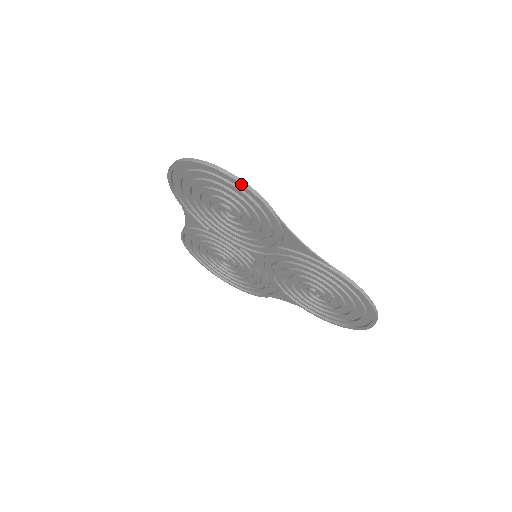
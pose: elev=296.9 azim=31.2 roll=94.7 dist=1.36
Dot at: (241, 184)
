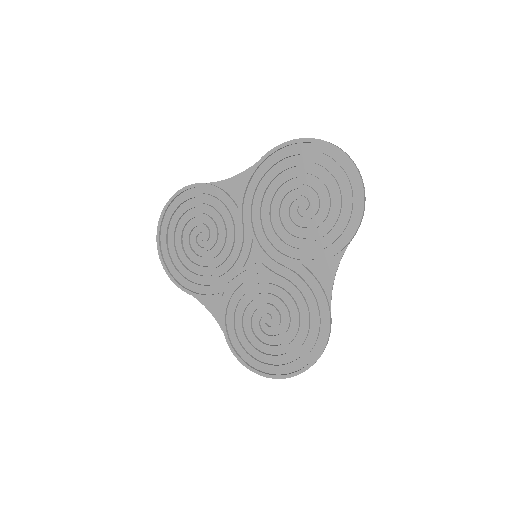
Dot at: (176, 193)
